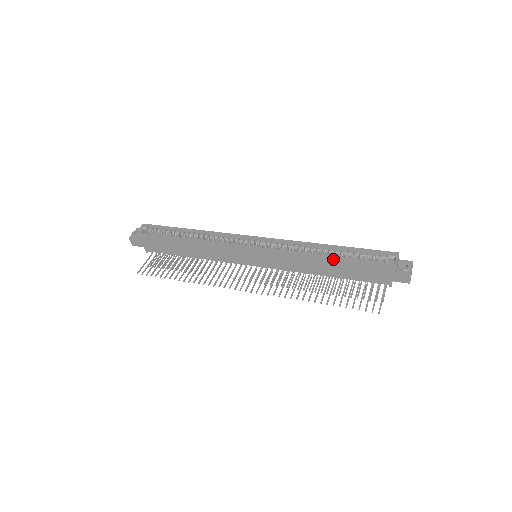
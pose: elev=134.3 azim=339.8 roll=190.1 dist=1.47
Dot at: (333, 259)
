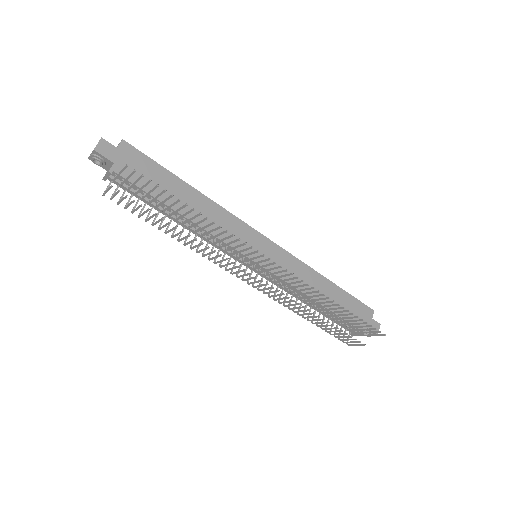
Dot at: (334, 285)
